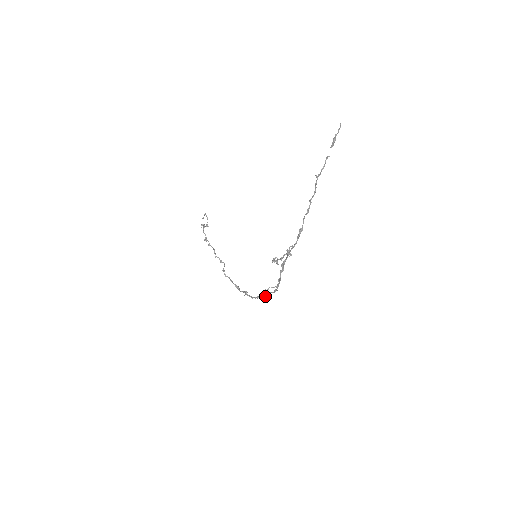
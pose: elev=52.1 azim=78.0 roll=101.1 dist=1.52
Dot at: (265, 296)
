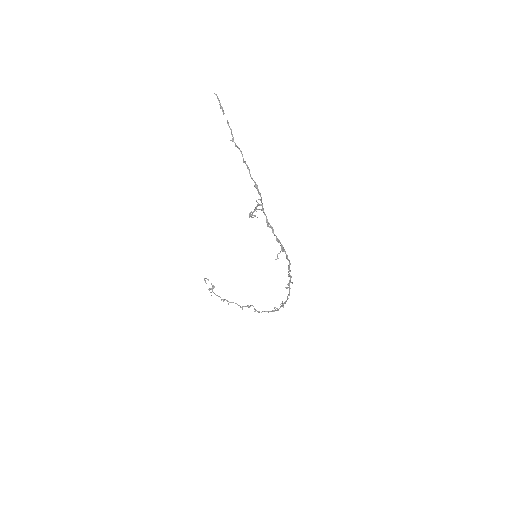
Dot at: occluded
